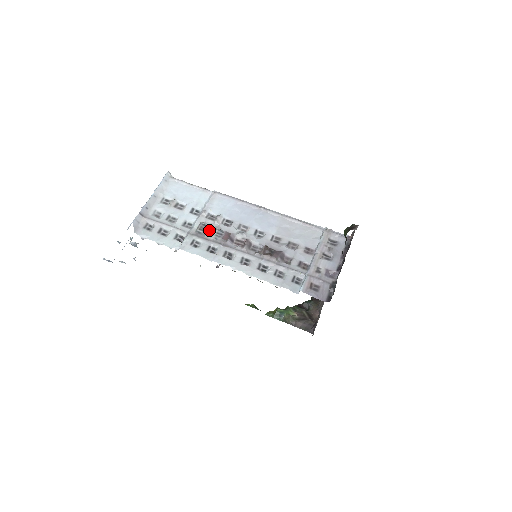
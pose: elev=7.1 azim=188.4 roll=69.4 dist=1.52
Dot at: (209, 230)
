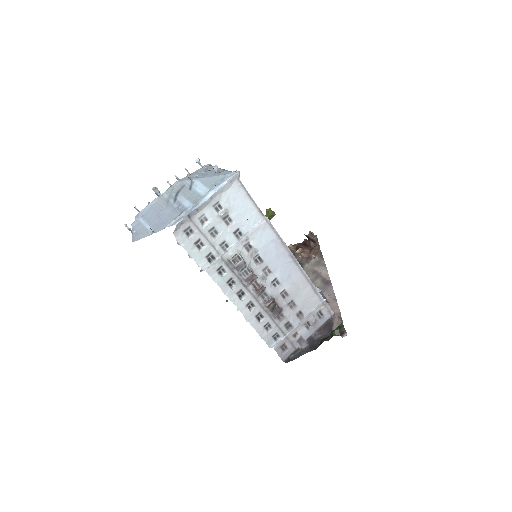
Dot at: (240, 265)
